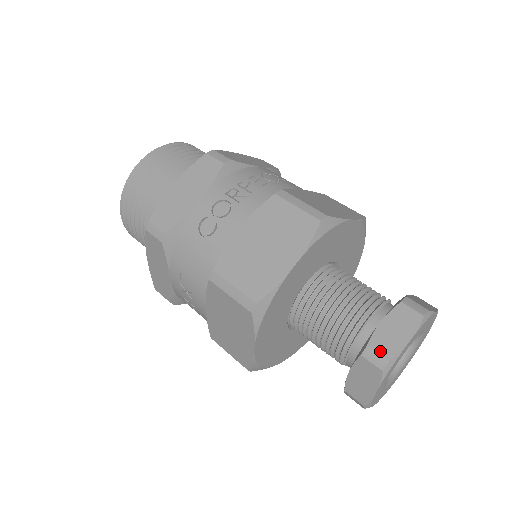
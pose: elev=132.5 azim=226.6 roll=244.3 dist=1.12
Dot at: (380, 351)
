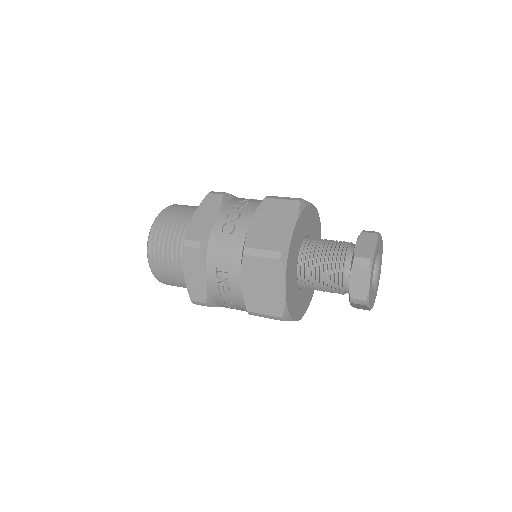
Dot at: (363, 256)
